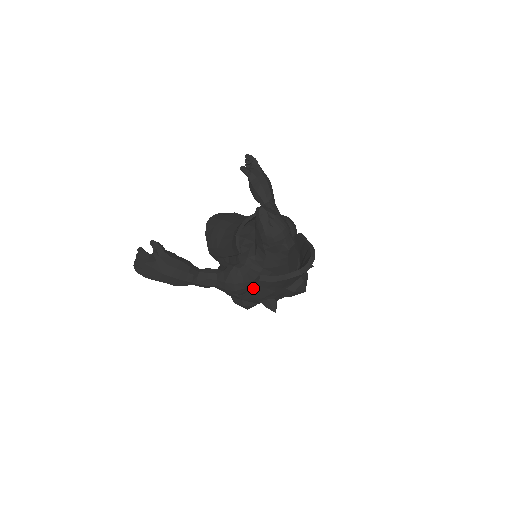
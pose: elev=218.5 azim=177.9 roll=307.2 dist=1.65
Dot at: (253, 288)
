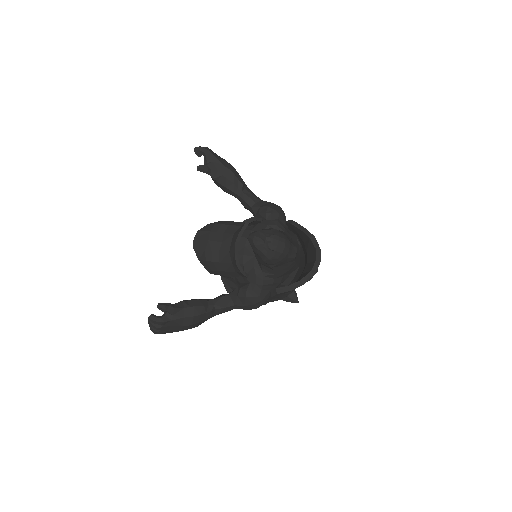
Dot at: (272, 298)
